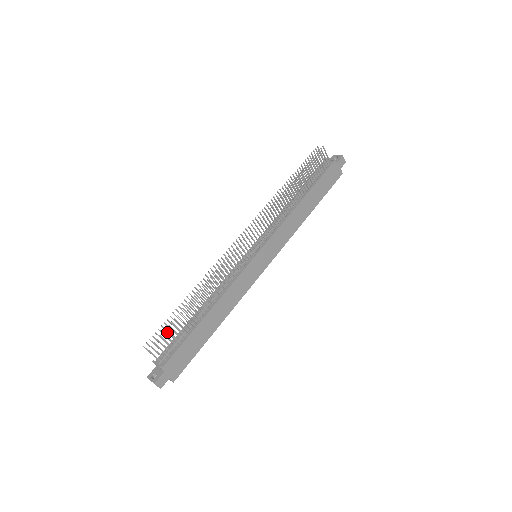
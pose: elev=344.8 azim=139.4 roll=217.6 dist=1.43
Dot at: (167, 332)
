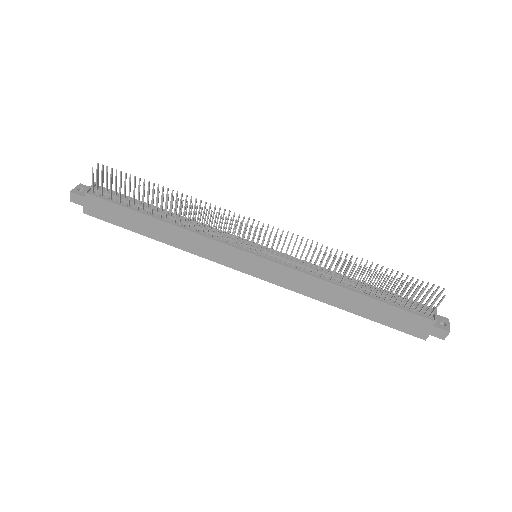
Dot at: occluded
